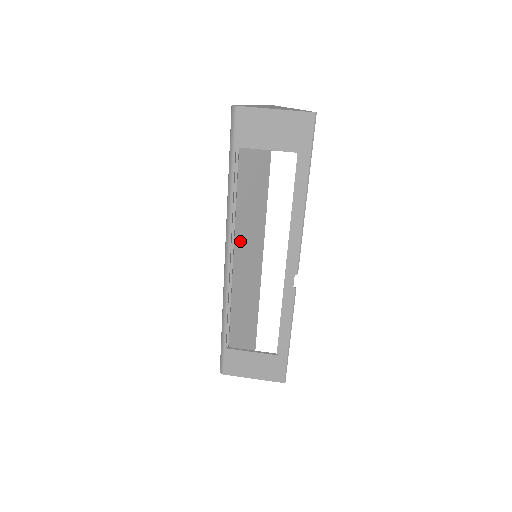
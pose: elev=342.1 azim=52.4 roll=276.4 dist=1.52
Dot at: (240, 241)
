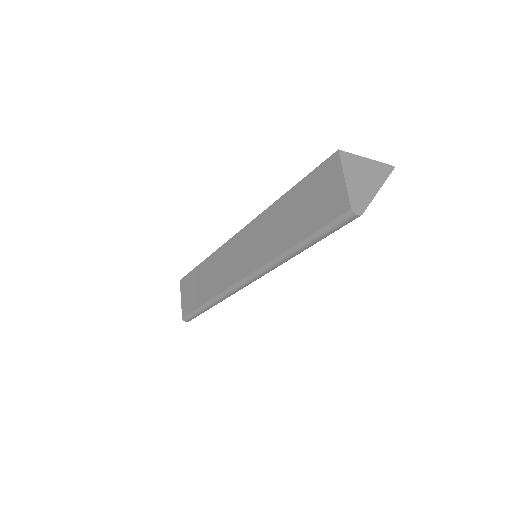
Dot at: (249, 259)
